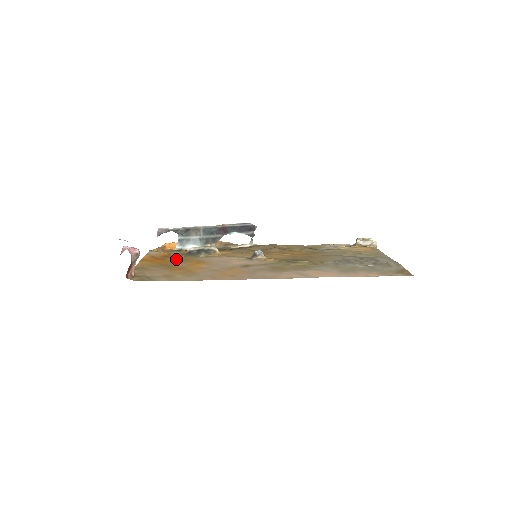
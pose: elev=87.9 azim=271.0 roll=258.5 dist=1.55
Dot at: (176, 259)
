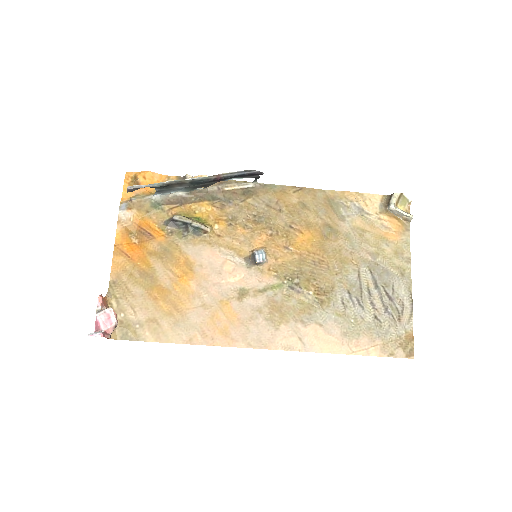
Dot at: (158, 249)
